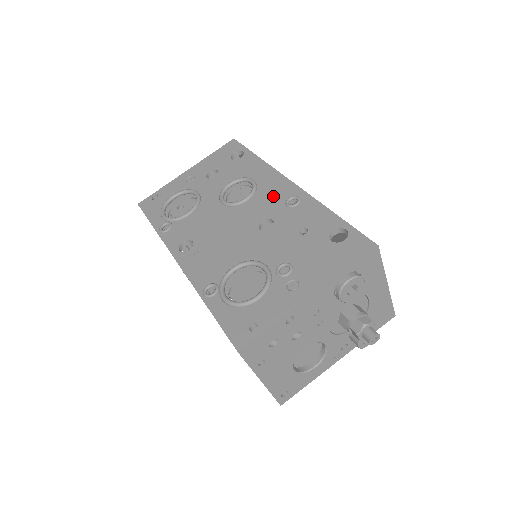
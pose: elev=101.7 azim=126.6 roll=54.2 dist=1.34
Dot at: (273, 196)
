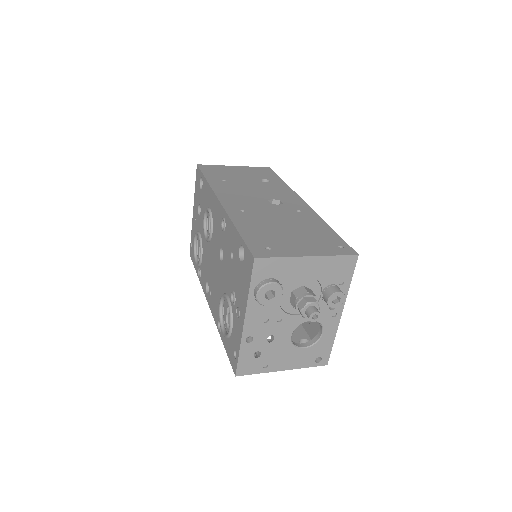
Dot at: (217, 223)
